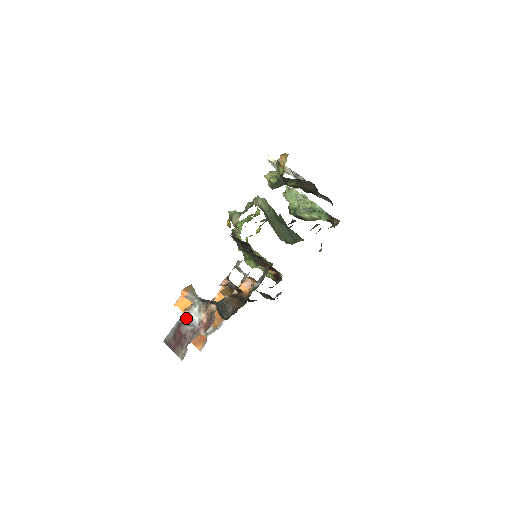
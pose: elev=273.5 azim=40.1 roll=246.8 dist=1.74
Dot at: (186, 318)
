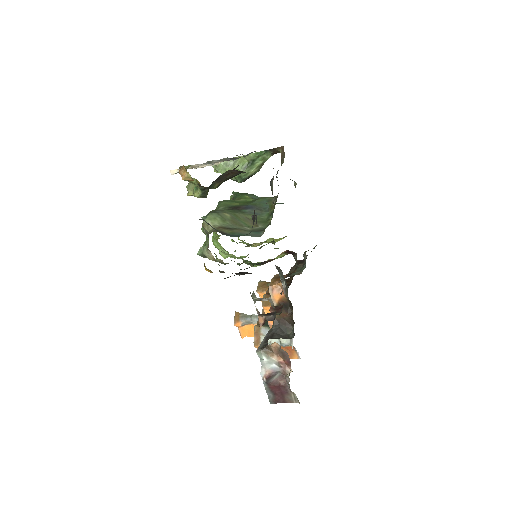
Dot at: (266, 374)
